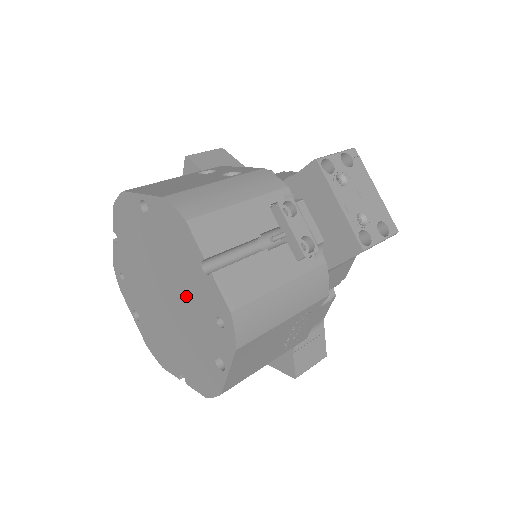
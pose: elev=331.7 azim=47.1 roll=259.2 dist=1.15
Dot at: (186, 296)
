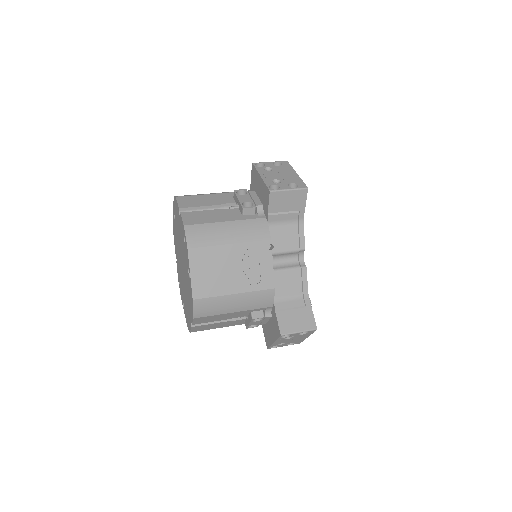
Dot at: (182, 247)
